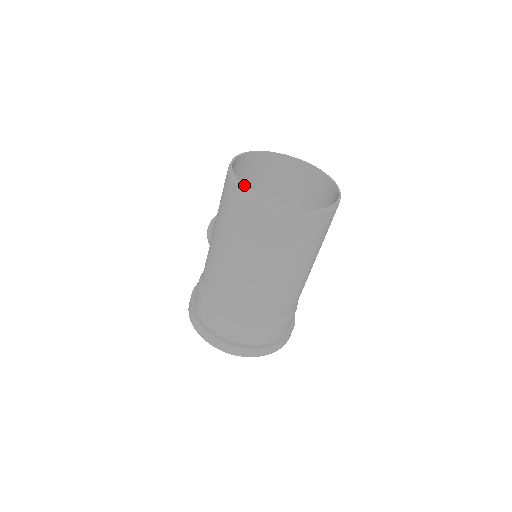
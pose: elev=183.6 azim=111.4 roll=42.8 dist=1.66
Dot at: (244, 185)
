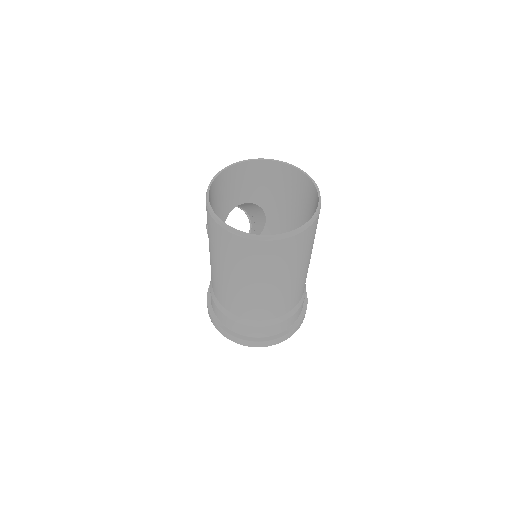
Dot at: (227, 196)
